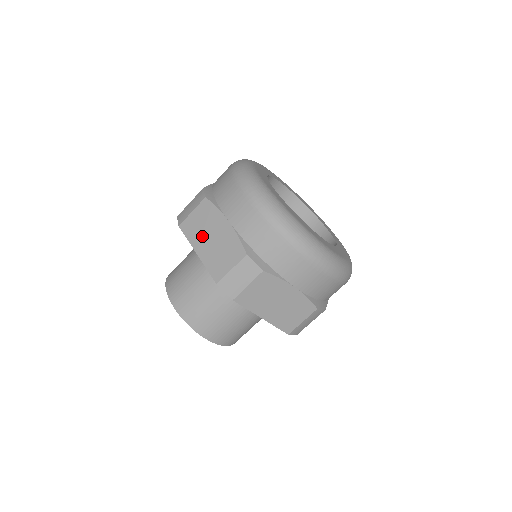
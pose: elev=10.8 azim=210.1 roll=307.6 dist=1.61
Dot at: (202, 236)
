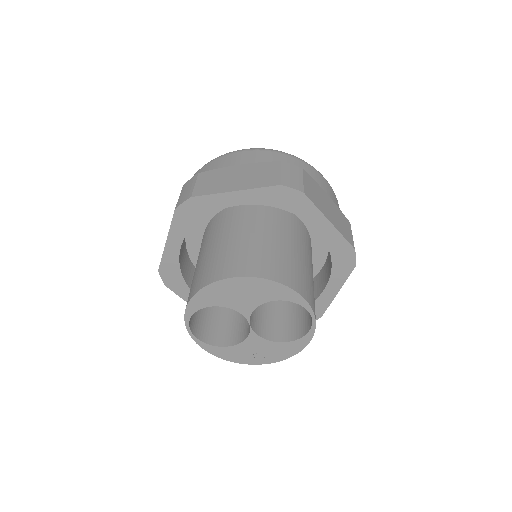
Dot at: (226, 183)
